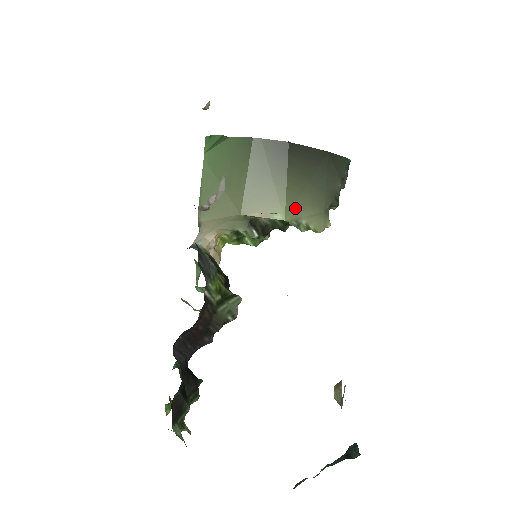
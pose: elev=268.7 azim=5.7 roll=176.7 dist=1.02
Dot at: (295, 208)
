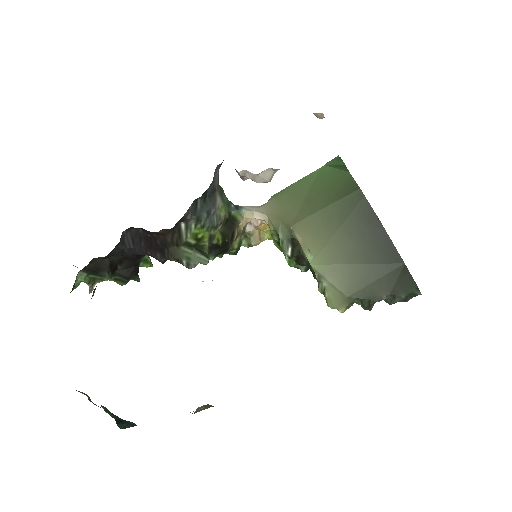
Dot at: (329, 267)
